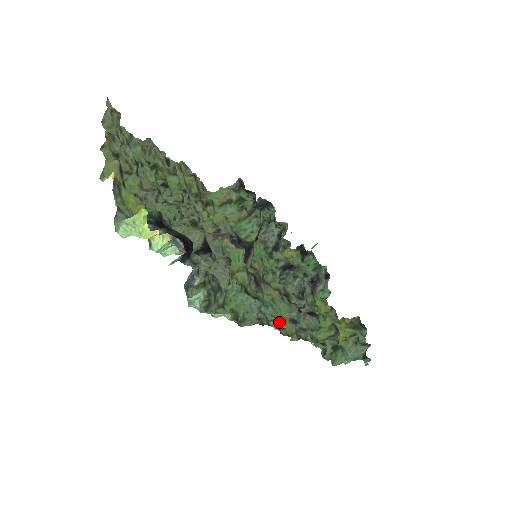
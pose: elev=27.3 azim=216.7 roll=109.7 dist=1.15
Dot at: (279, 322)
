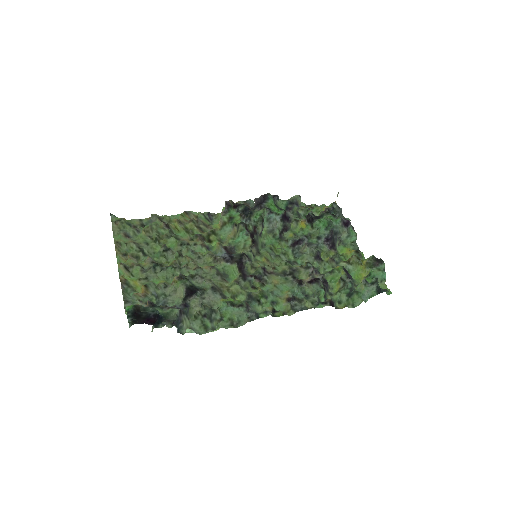
Dot at: (266, 313)
